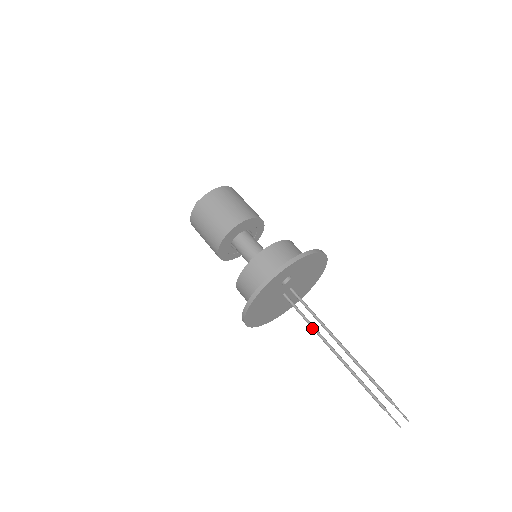
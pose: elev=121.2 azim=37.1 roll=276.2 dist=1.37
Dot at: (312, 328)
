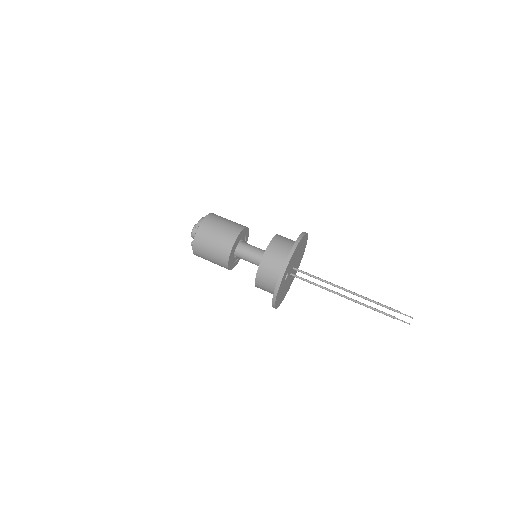
Dot at: occluded
